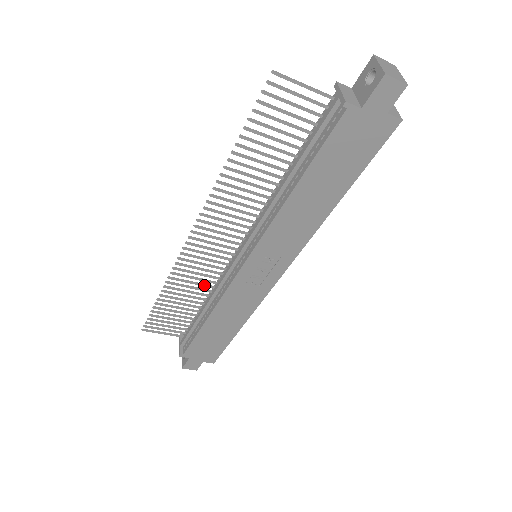
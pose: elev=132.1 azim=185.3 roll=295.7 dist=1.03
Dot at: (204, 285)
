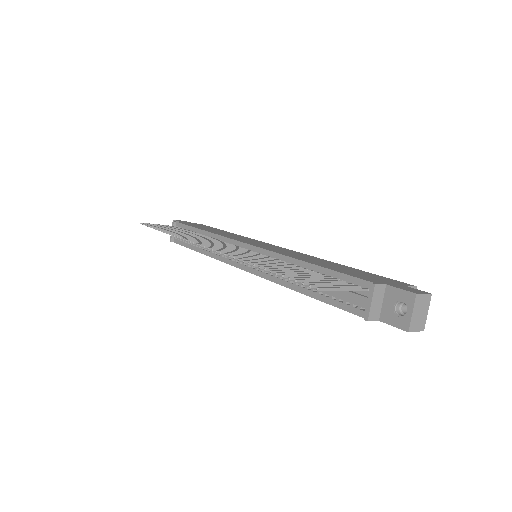
Dot at: occluded
